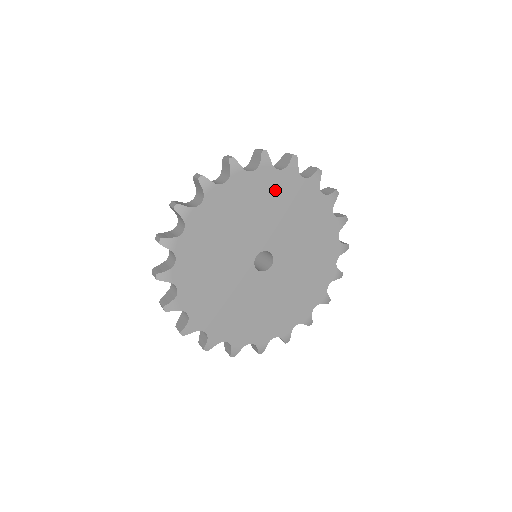
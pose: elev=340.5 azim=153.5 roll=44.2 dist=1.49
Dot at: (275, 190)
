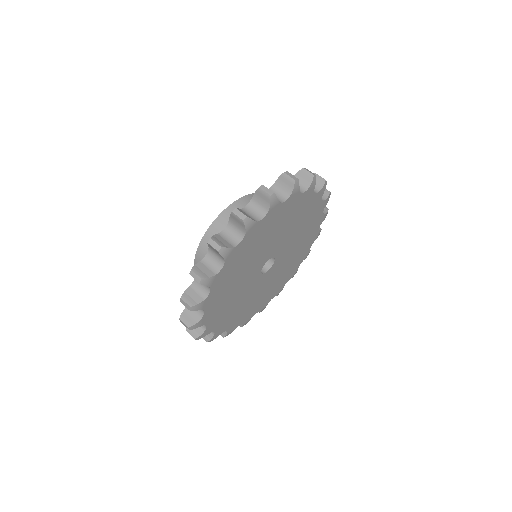
Dot at: (247, 248)
